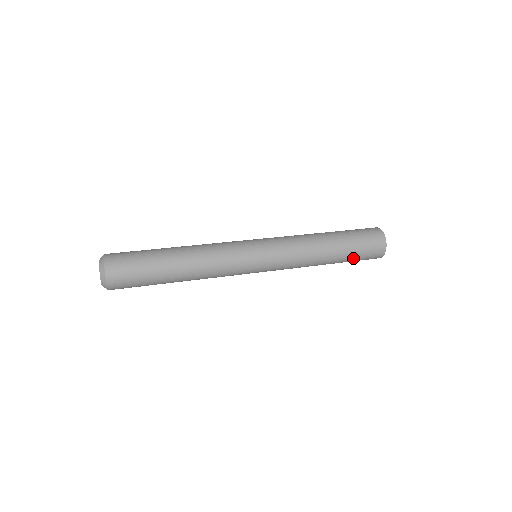
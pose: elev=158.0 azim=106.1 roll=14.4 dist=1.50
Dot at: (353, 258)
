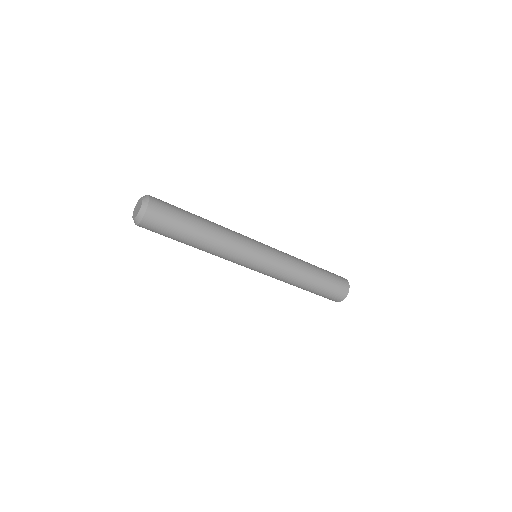
Dot at: (324, 290)
